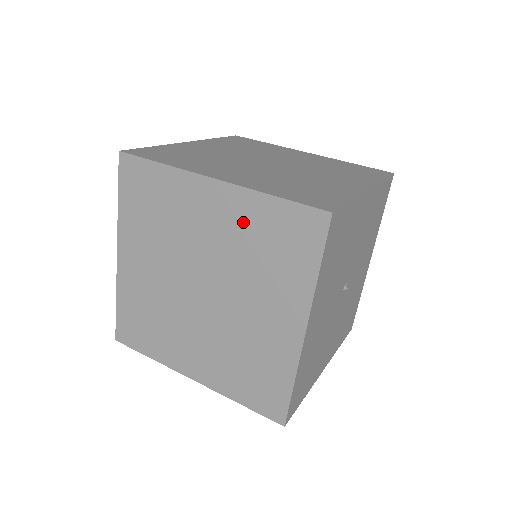
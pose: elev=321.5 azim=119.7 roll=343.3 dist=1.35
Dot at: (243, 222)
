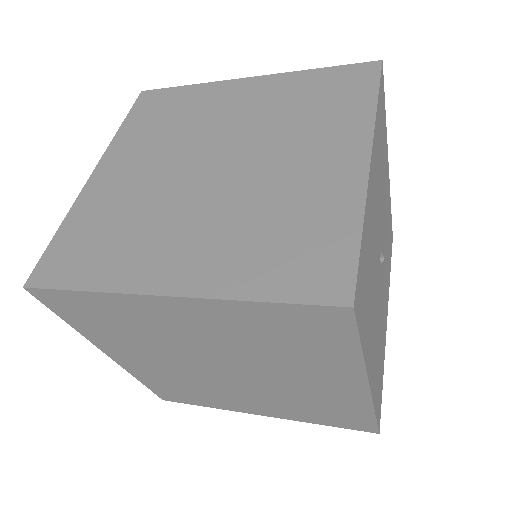
Dot at: (281, 94)
